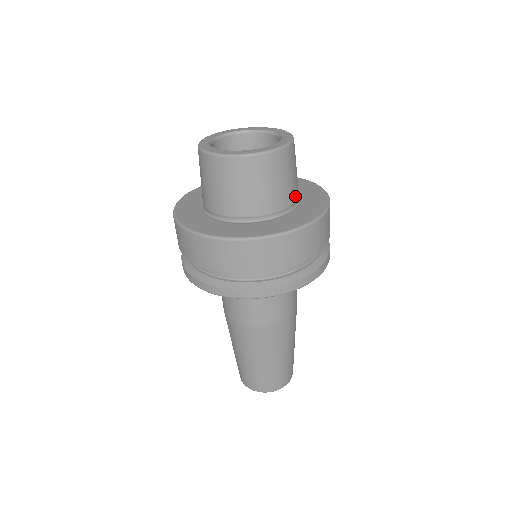
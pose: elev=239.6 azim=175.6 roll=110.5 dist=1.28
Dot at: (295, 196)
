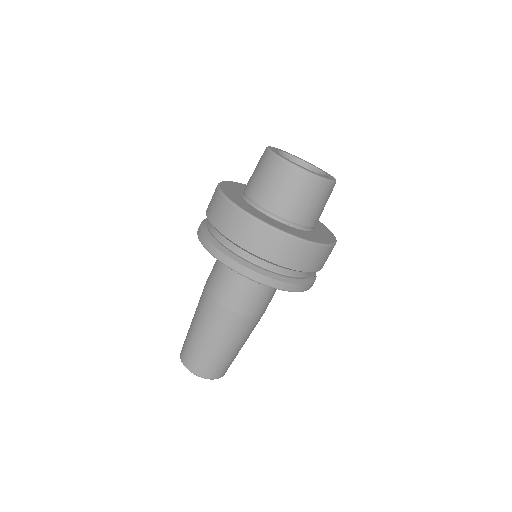
Dot at: (313, 223)
